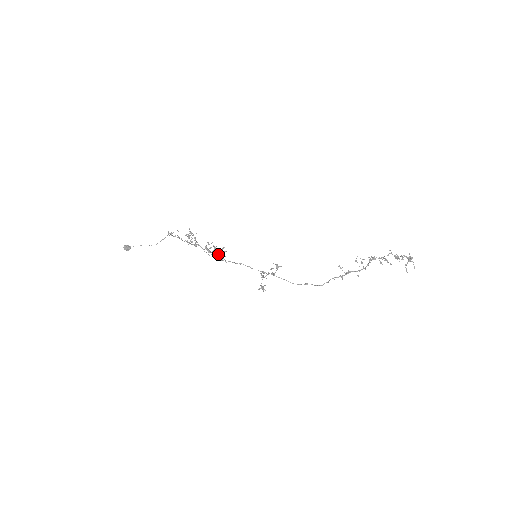
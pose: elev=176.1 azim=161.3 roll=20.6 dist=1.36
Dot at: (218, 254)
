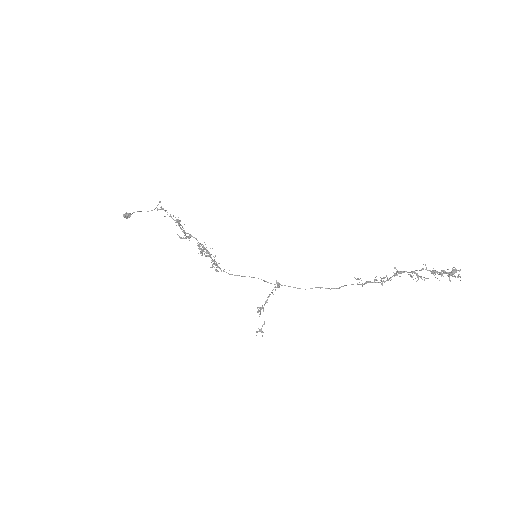
Dot at: (212, 260)
